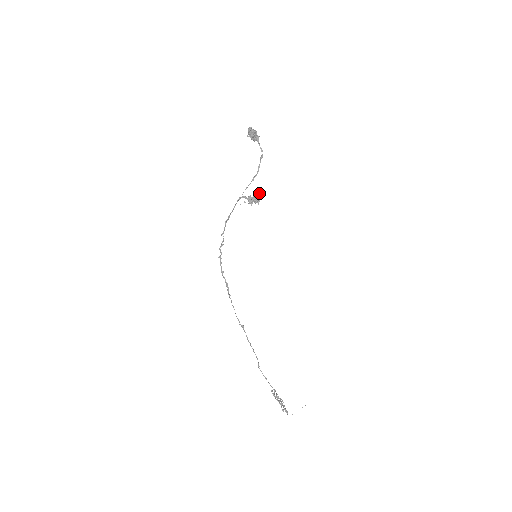
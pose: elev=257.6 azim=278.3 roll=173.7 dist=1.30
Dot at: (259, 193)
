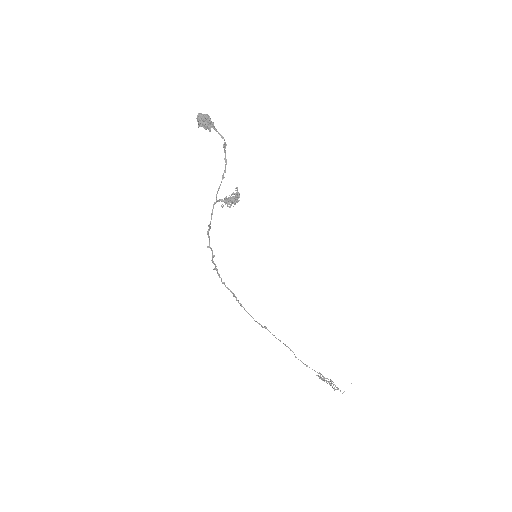
Dot at: (235, 190)
